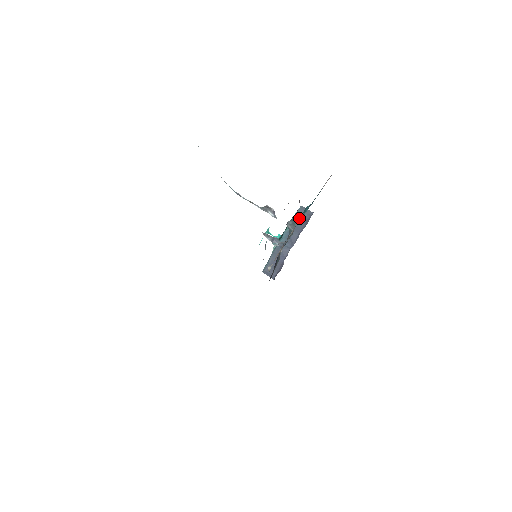
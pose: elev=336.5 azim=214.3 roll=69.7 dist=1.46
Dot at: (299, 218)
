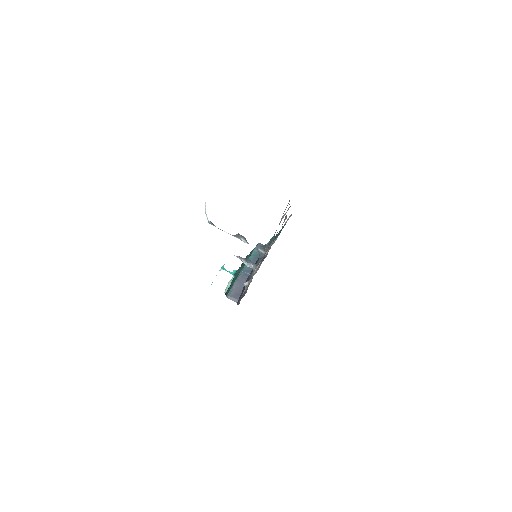
Dot at: occluded
